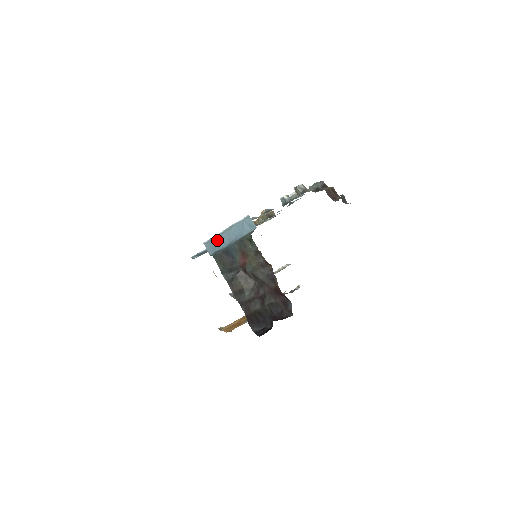
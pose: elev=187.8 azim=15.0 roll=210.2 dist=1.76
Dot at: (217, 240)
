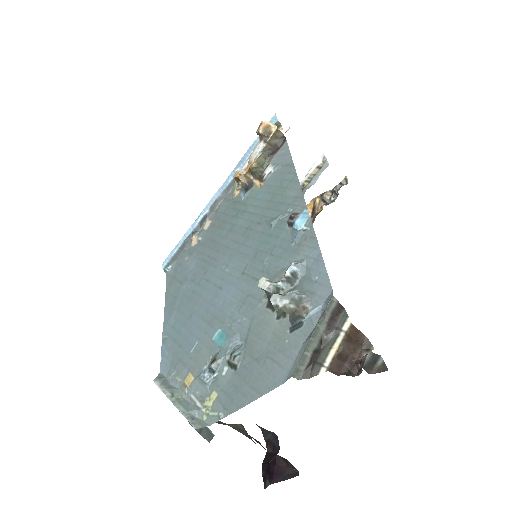
Dot at: occluded
